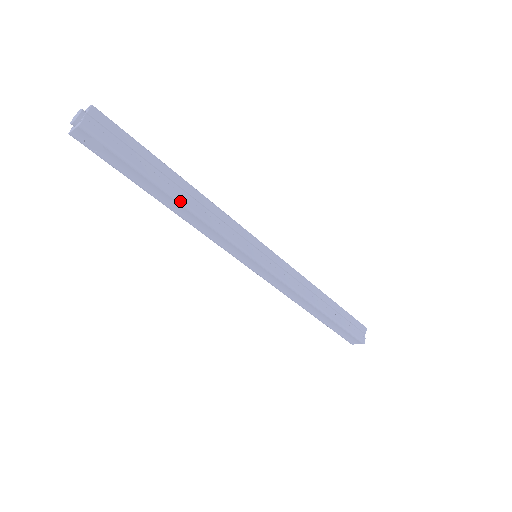
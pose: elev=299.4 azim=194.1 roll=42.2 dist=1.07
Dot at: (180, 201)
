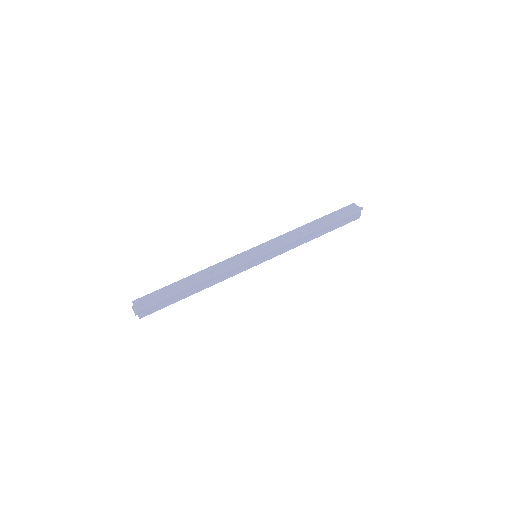
Dot at: (198, 284)
